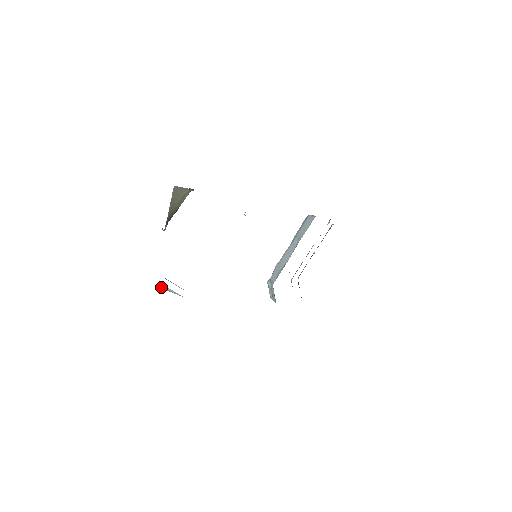
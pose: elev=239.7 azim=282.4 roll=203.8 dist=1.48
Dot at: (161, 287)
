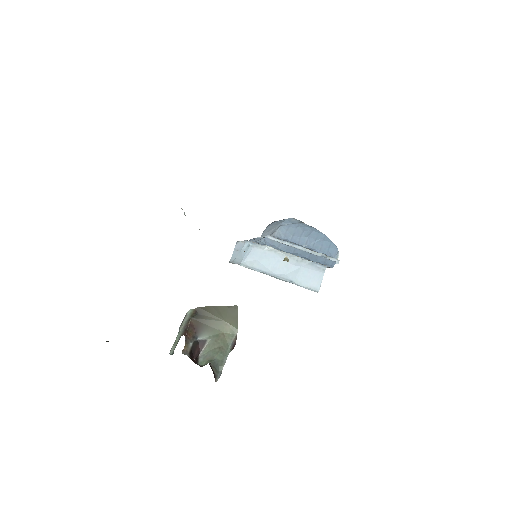
Dot at: occluded
